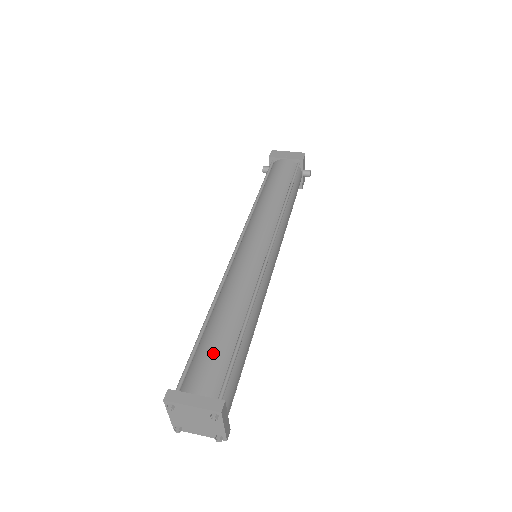
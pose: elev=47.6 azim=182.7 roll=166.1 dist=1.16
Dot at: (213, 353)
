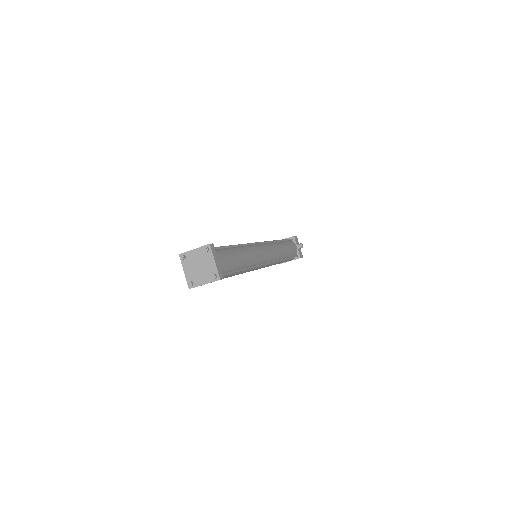
Dot at: occluded
